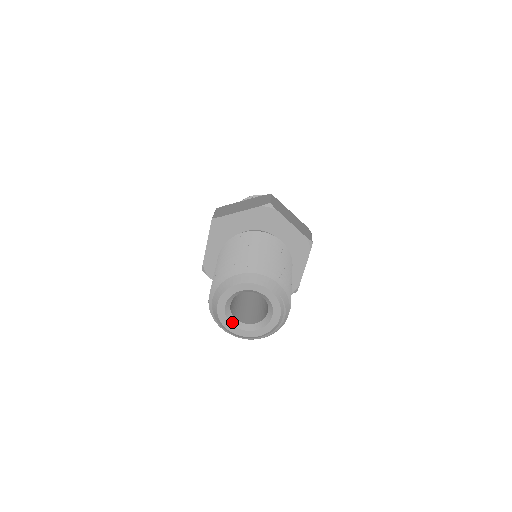
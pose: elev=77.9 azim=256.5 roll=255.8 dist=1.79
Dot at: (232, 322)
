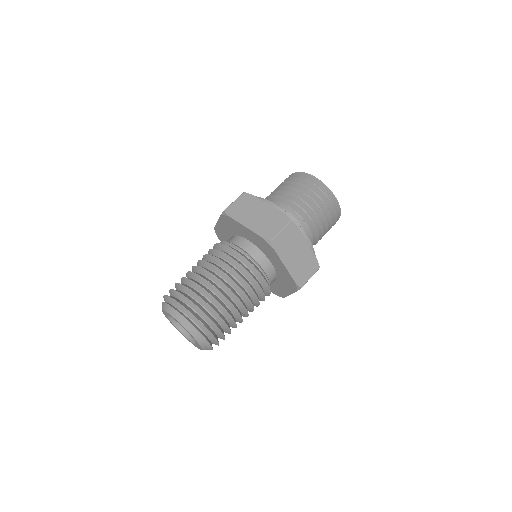
Dot at: (173, 322)
